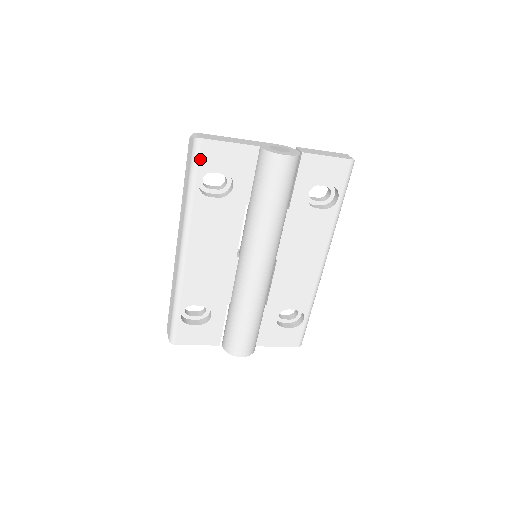
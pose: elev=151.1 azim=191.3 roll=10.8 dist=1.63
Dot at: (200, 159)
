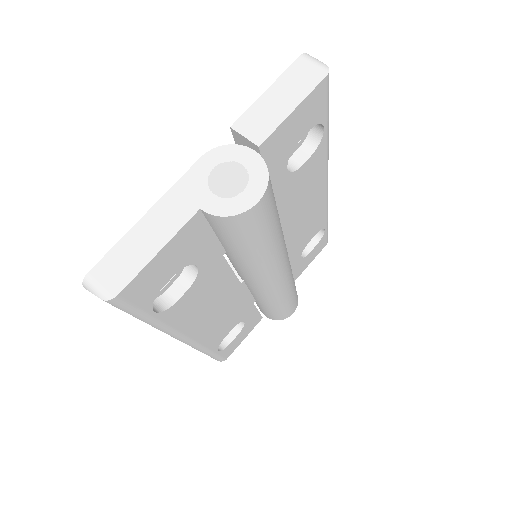
Dot at: (136, 303)
